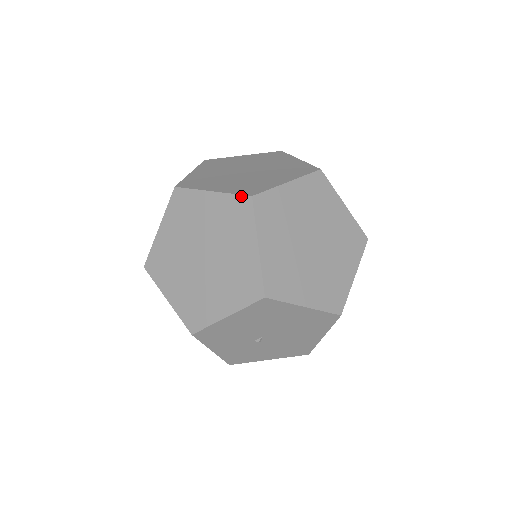
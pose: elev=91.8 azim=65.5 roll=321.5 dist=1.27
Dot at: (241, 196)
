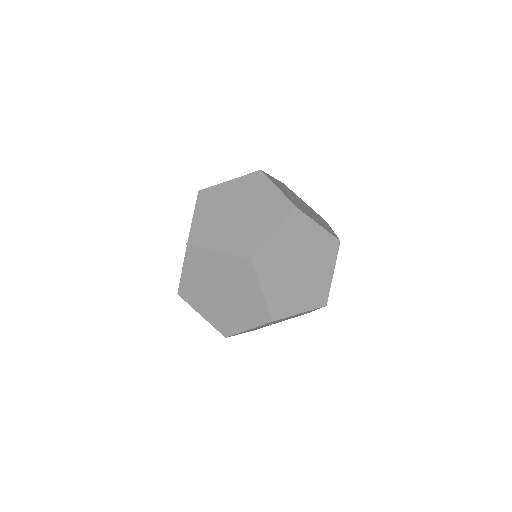
Dot at: (242, 258)
